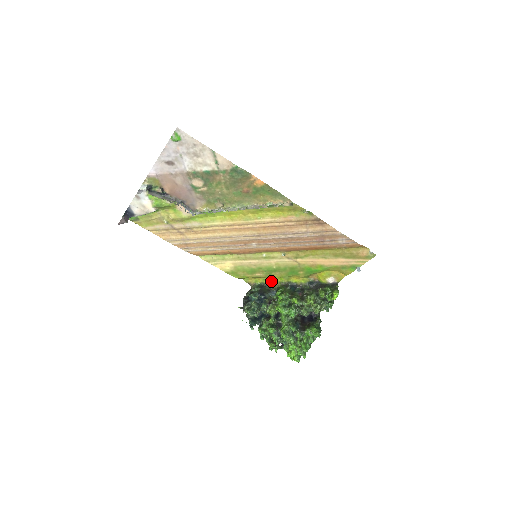
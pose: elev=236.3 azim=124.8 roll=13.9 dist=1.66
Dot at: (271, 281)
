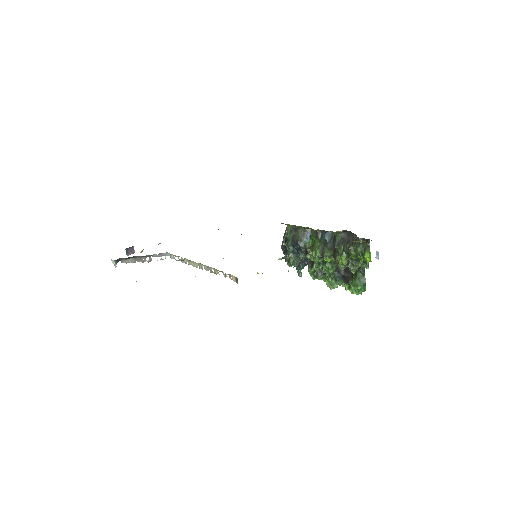
Dot at: (300, 226)
